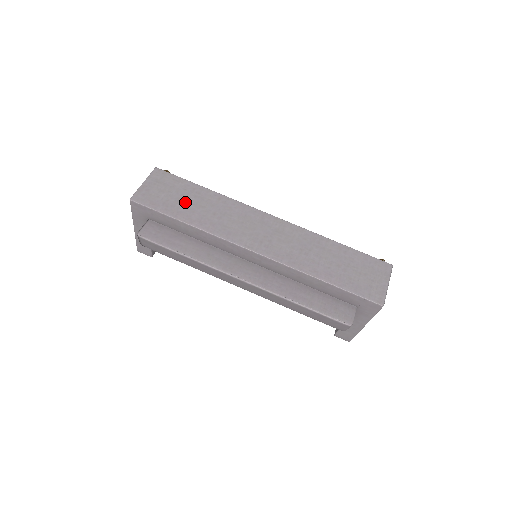
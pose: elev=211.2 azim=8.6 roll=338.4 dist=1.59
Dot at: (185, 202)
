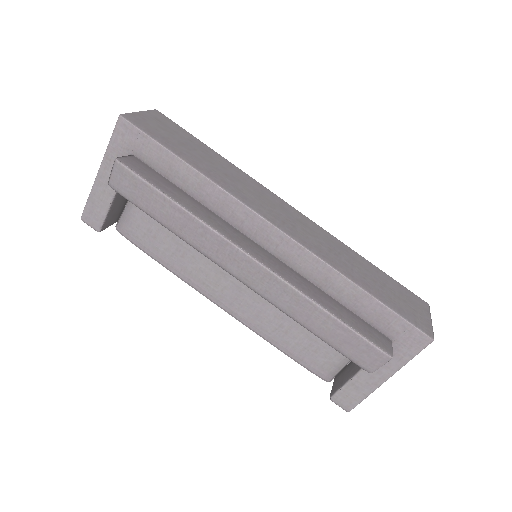
Dot at: (190, 149)
